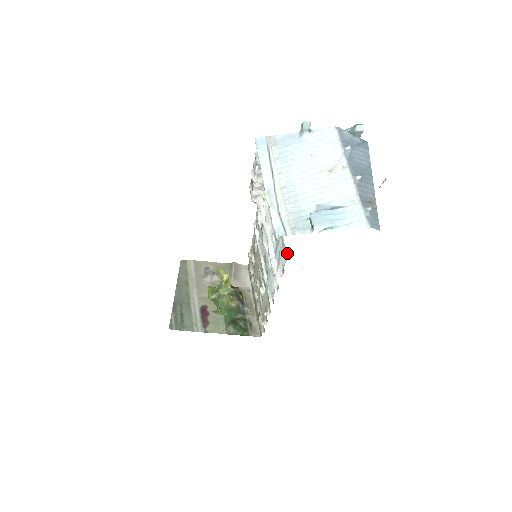
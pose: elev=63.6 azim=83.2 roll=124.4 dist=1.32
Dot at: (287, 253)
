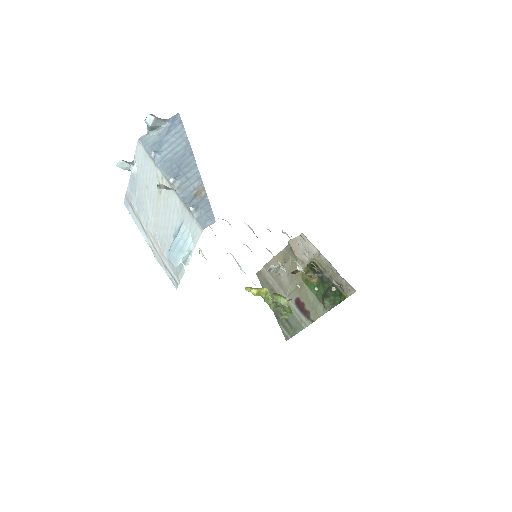
Dot at: occluded
